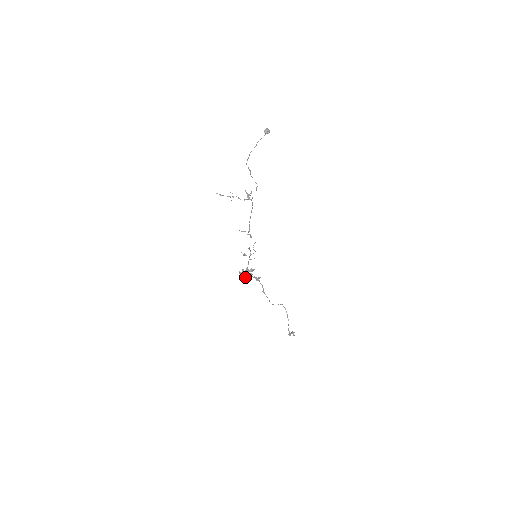
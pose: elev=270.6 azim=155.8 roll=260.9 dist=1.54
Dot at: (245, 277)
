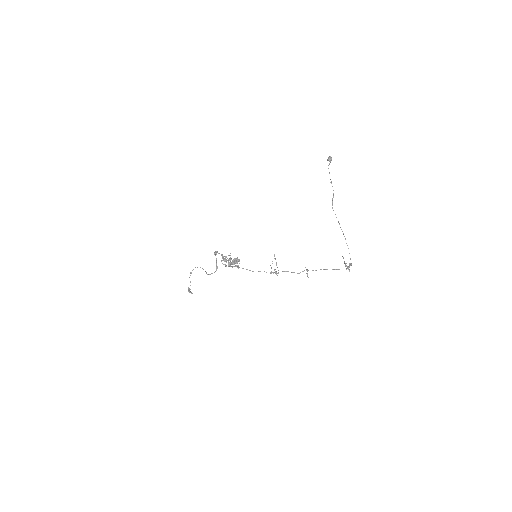
Dot at: occluded
